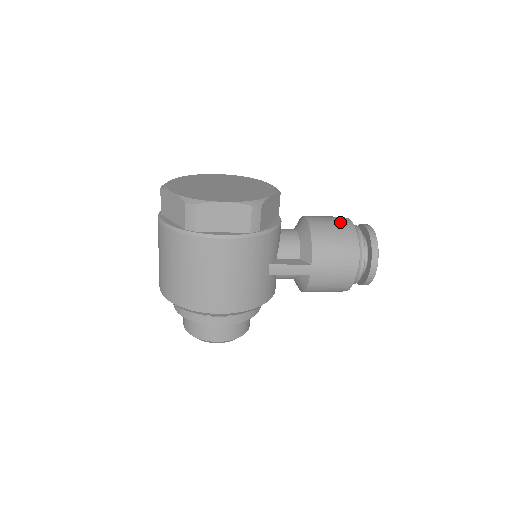
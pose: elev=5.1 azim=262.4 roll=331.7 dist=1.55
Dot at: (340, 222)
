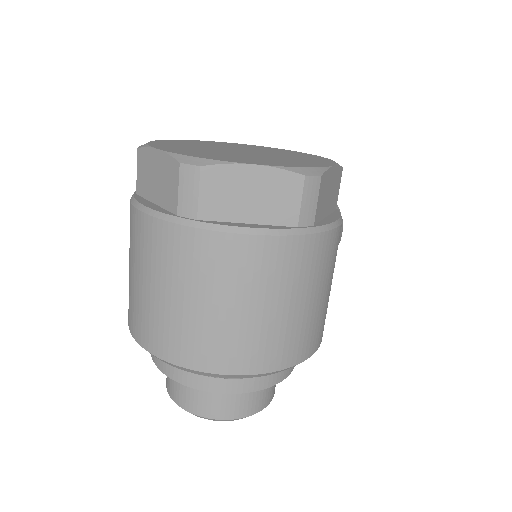
Dot at: occluded
